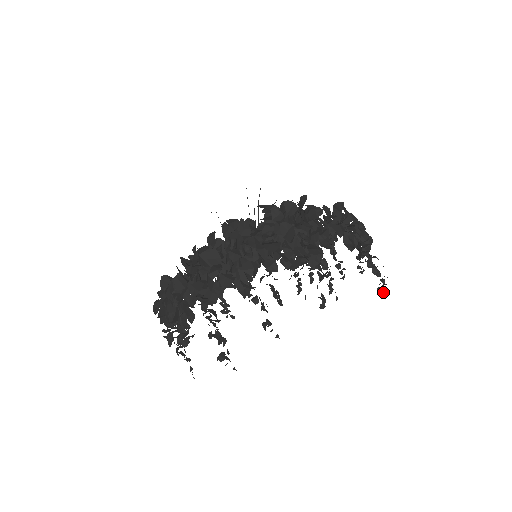
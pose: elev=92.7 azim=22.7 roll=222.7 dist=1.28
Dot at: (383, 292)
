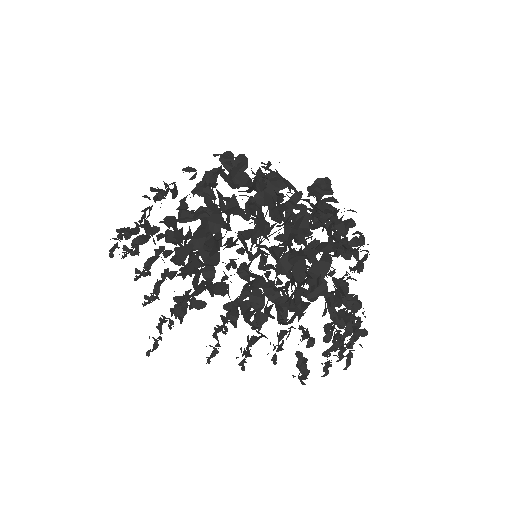
Dot at: (333, 273)
